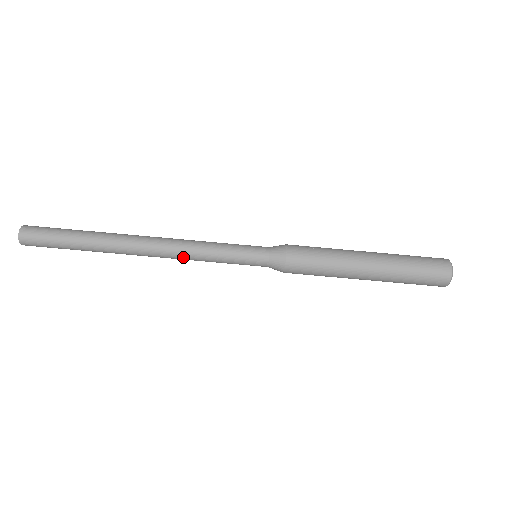
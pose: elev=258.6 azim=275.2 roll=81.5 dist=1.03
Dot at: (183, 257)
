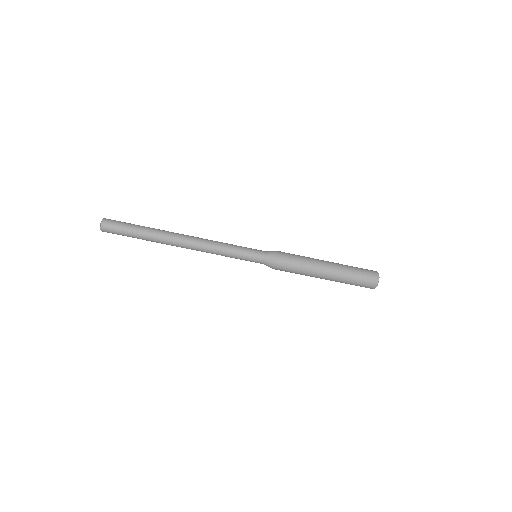
Dot at: occluded
